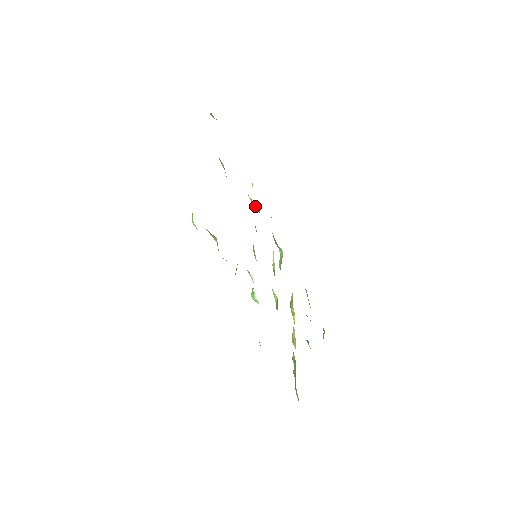
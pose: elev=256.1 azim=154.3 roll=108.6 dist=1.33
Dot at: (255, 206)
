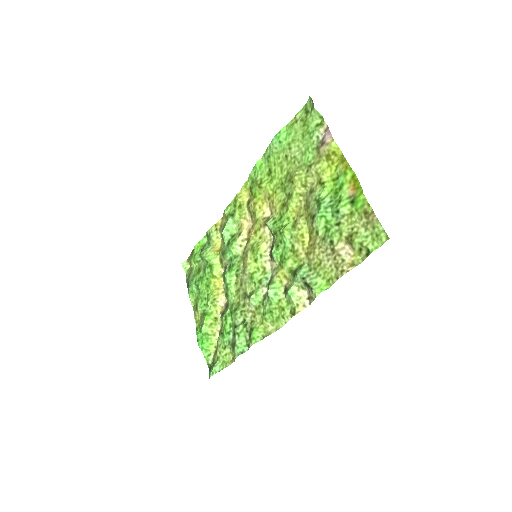
Dot at: (259, 192)
